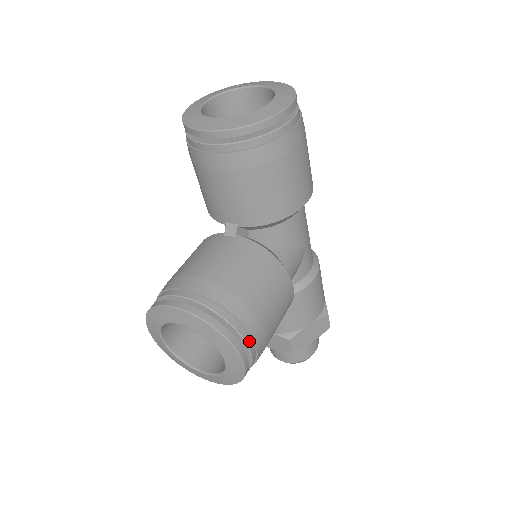
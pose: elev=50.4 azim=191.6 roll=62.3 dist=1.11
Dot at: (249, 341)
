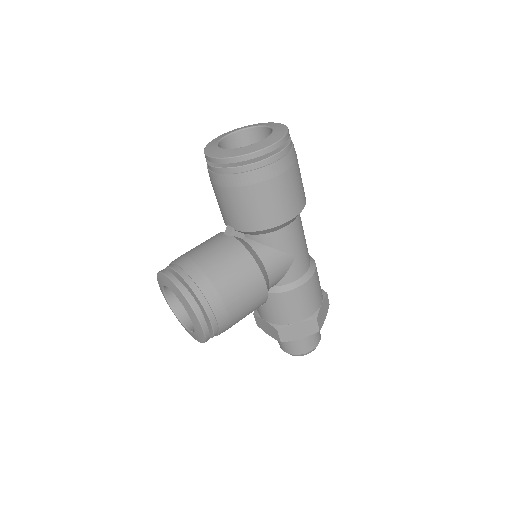
Dot at: (209, 312)
